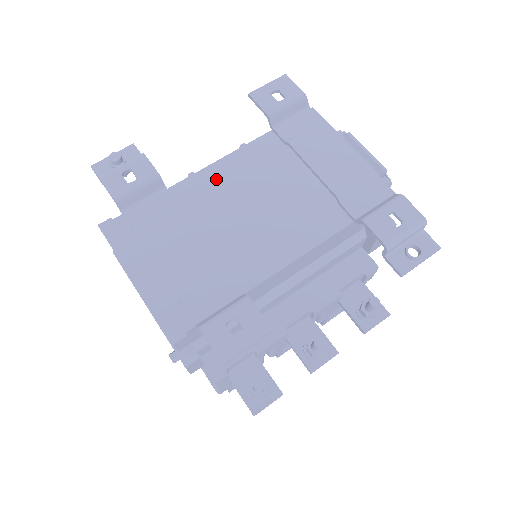
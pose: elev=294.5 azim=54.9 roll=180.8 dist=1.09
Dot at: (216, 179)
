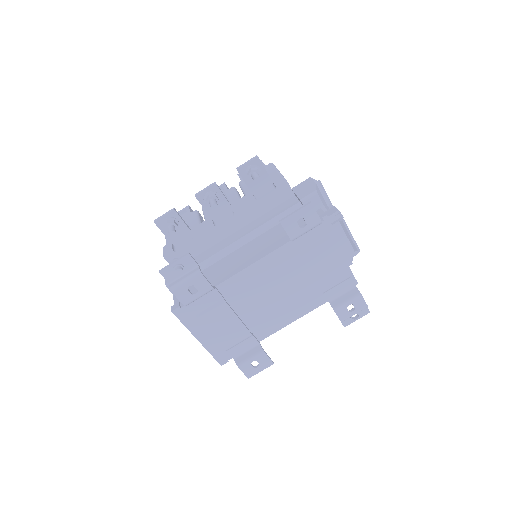
Dot at: (248, 279)
